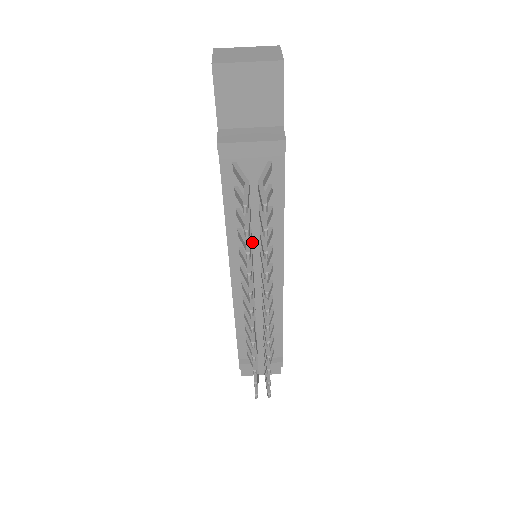
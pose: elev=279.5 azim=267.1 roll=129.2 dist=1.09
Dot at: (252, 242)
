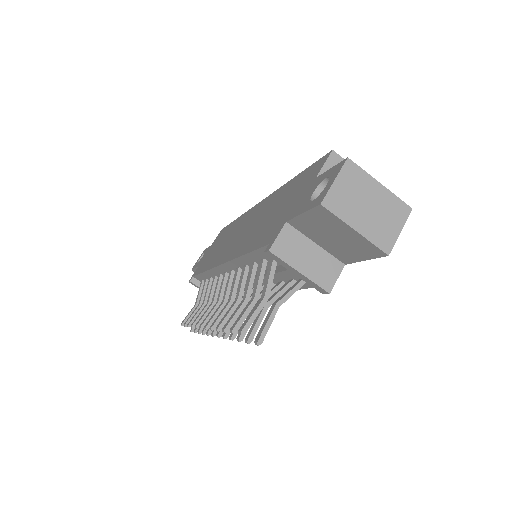
Dot at: occluded
